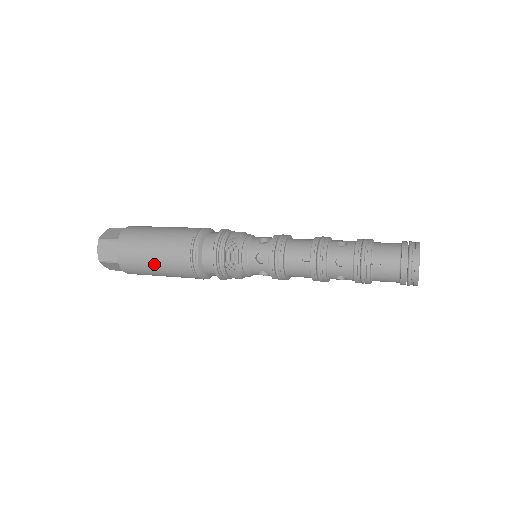
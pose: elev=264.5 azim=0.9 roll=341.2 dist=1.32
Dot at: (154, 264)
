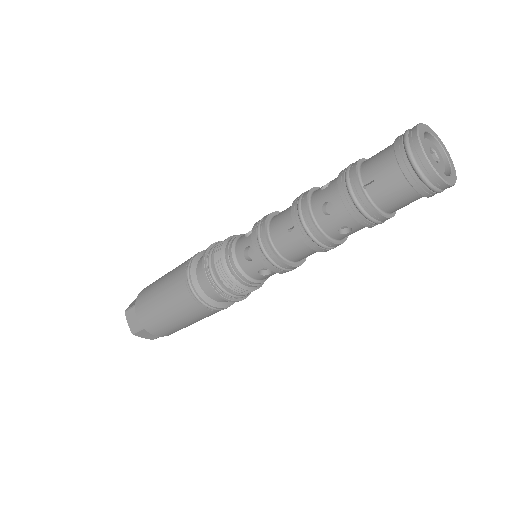
Dot at: (167, 313)
